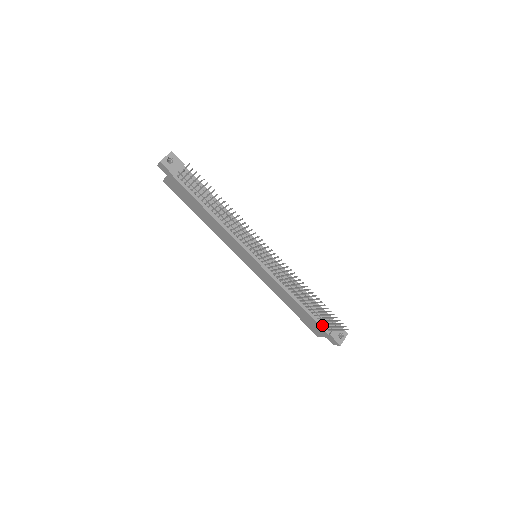
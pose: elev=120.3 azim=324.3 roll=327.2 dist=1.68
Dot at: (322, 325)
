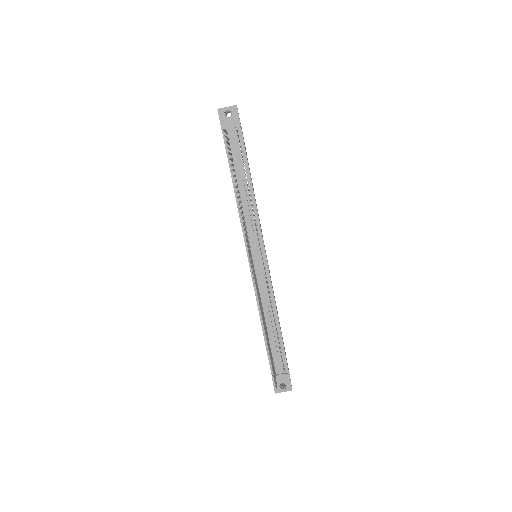
Dot at: occluded
